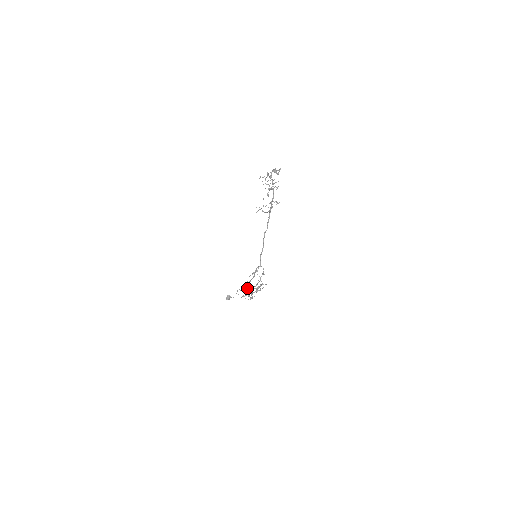
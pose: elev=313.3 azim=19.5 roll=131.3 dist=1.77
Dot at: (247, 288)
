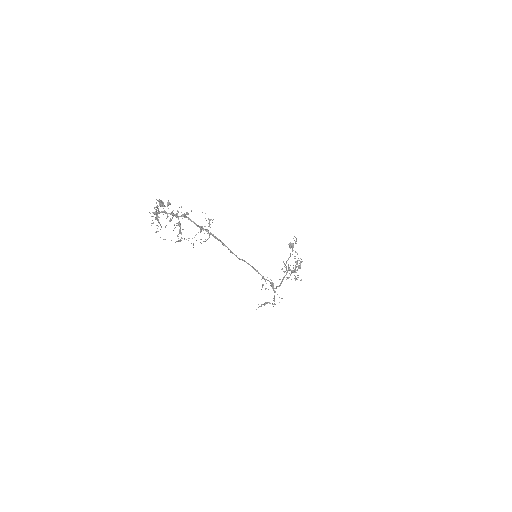
Dot at: (276, 288)
